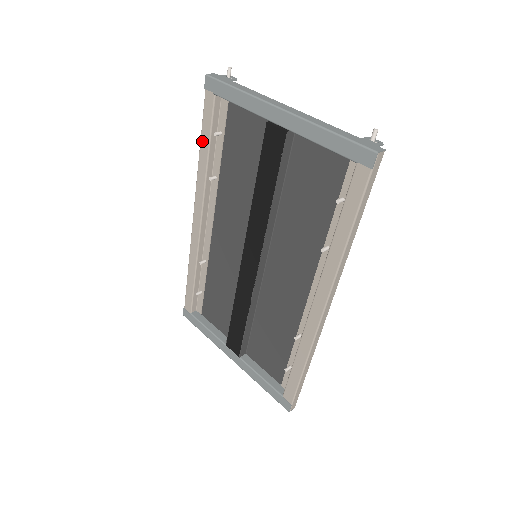
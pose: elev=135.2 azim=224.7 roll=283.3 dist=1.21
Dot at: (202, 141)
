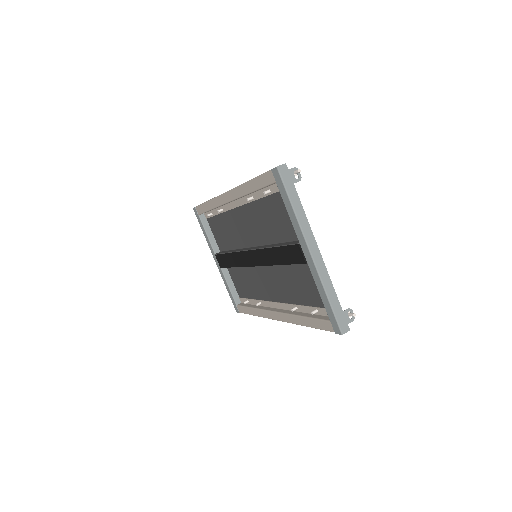
Dot at: (253, 182)
